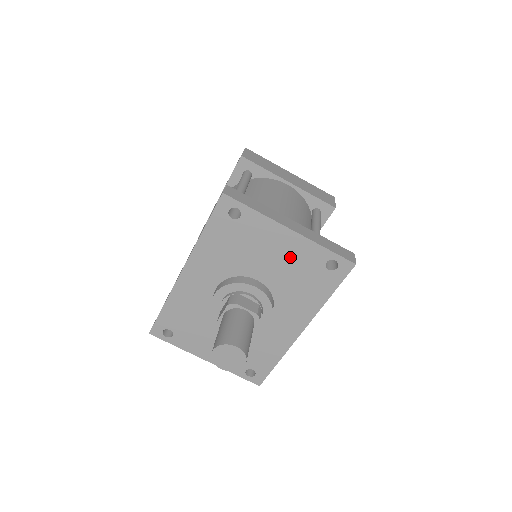
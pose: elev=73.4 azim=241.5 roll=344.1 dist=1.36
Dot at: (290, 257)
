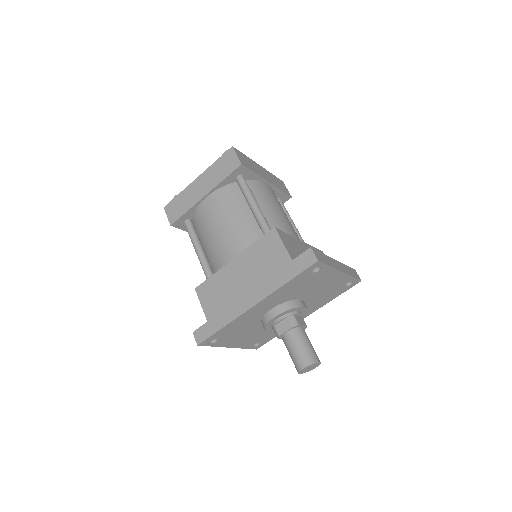
Dot at: (330, 285)
